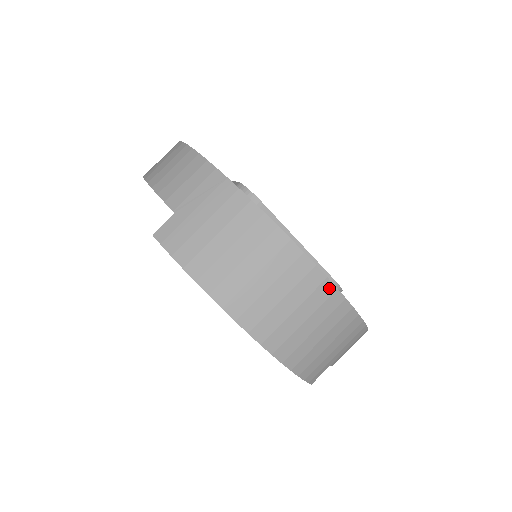
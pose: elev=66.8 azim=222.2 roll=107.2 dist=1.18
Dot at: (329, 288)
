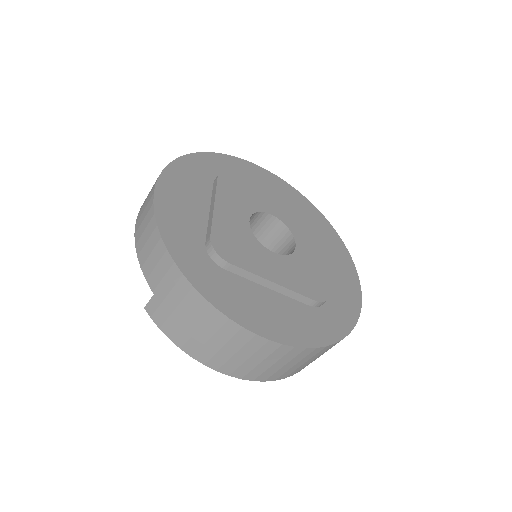
Dot at: (287, 348)
